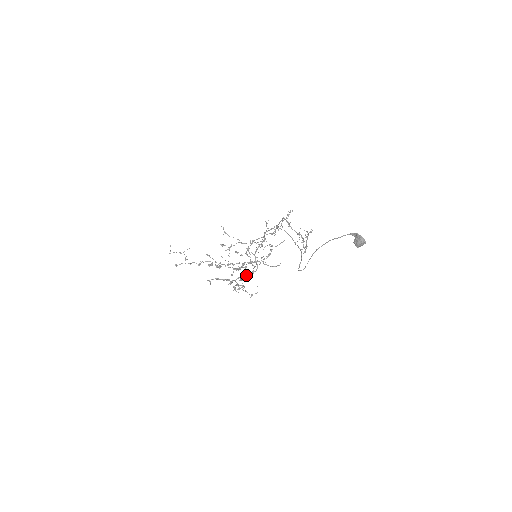
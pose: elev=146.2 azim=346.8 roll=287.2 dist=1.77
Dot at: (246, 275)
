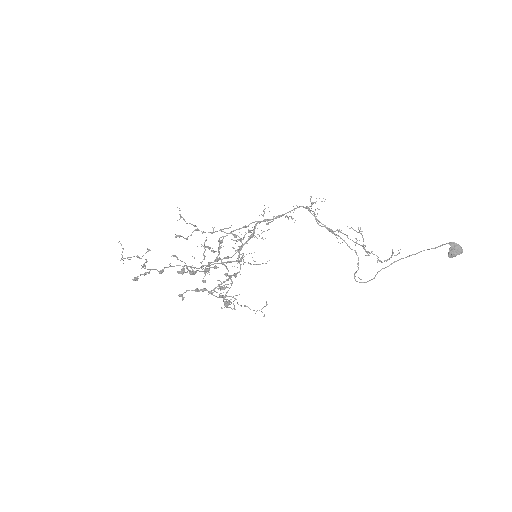
Dot at: (227, 280)
